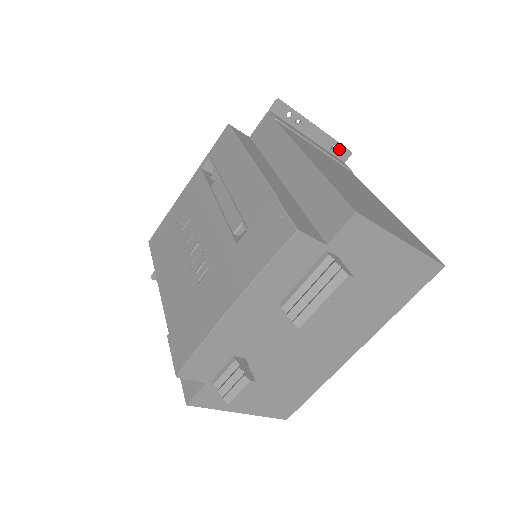
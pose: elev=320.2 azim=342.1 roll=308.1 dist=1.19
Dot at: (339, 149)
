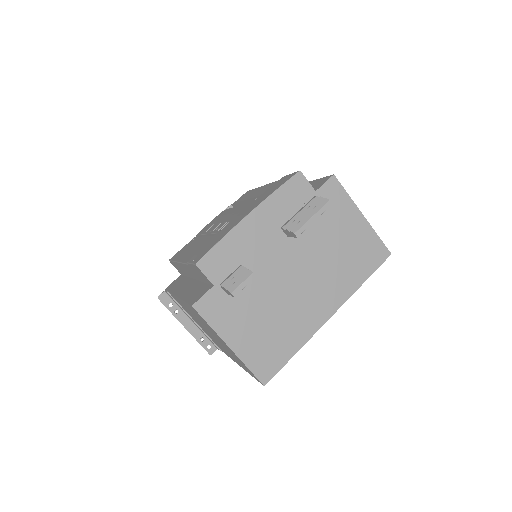
Dot at: occluded
